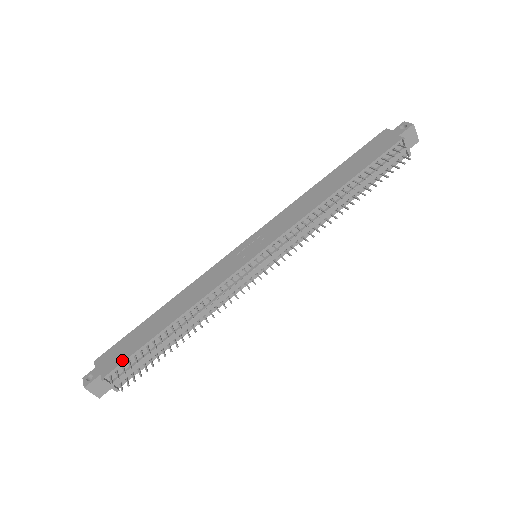
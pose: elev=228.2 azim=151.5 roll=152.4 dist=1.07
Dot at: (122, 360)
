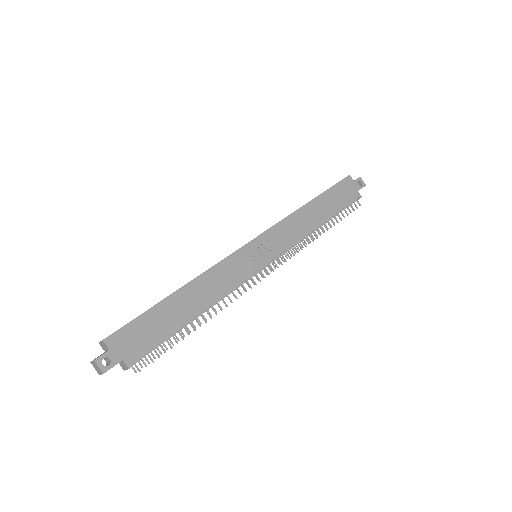
Dot at: (148, 347)
